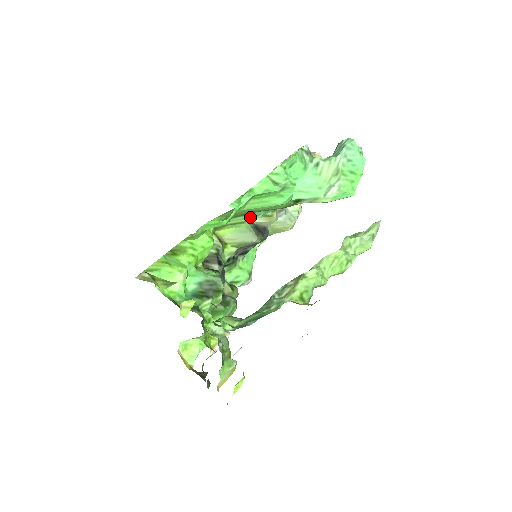
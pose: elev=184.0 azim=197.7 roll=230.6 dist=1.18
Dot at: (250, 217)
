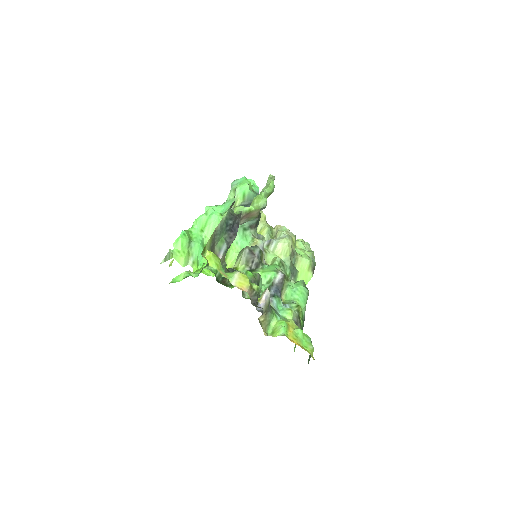
Dot at: (231, 246)
